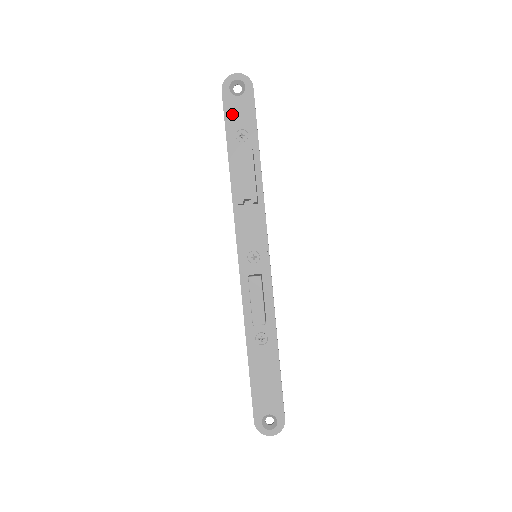
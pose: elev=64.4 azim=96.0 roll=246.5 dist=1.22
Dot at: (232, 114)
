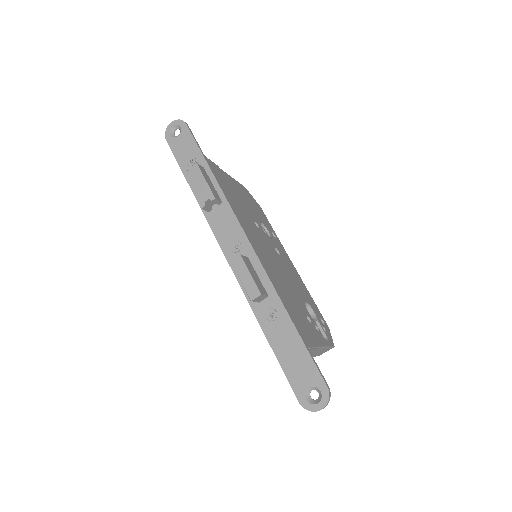
Dot at: (179, 151)
